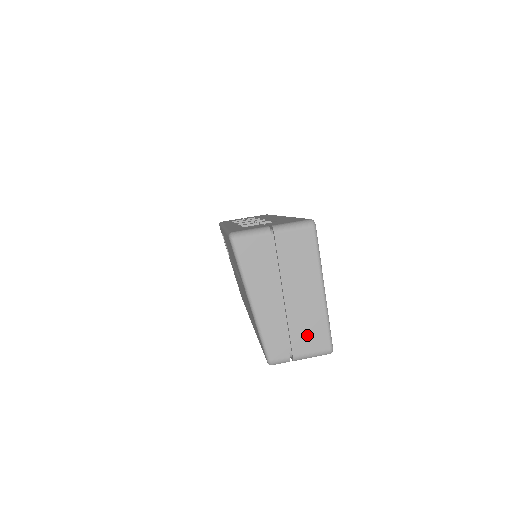
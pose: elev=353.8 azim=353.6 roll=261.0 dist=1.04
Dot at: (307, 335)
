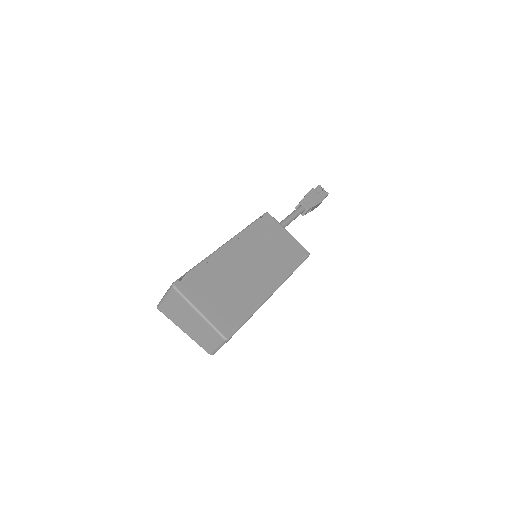
Dot at: (211, 337)
